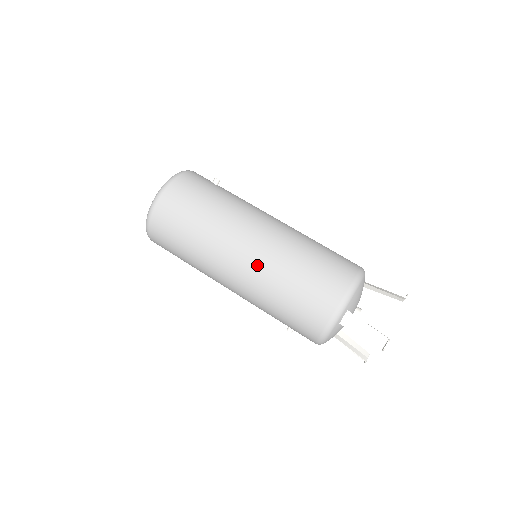
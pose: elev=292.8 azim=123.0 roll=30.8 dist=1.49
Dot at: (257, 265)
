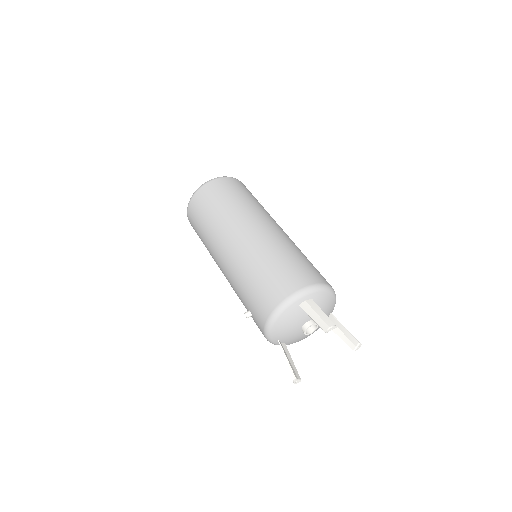
Dot at: (261, 237)
